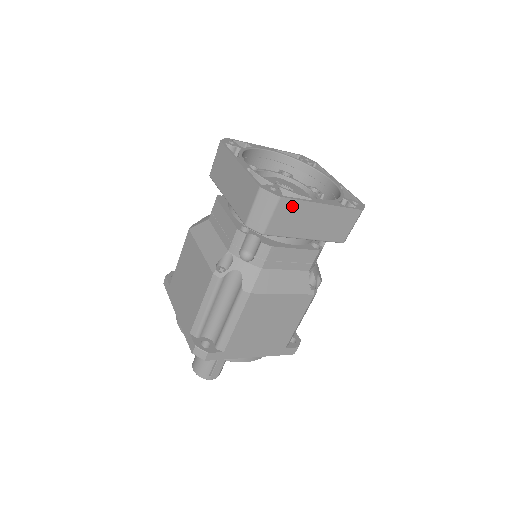
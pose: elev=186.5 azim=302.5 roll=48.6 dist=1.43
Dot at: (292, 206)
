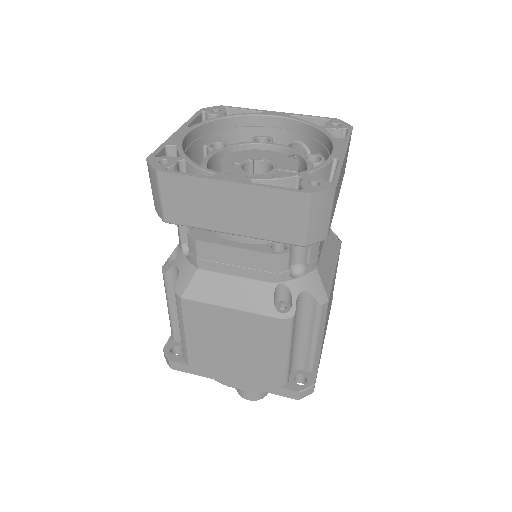
Dot at: (338, 184)
